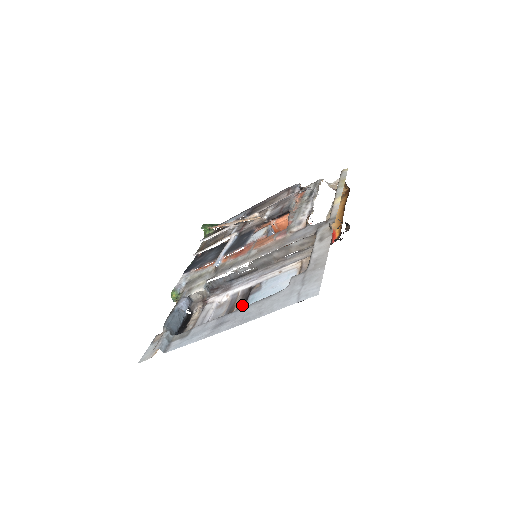
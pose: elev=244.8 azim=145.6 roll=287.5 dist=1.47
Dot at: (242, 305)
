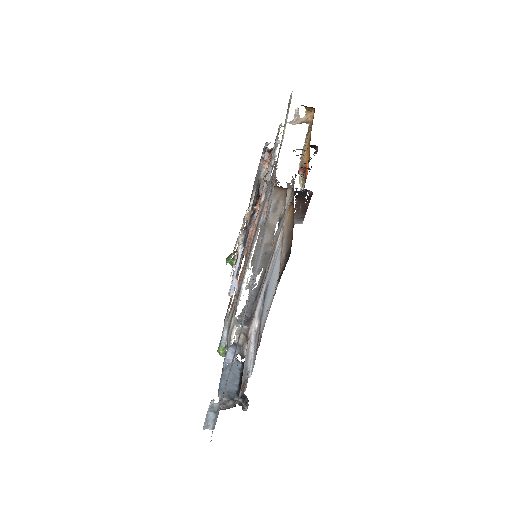
Dot at: occluded
